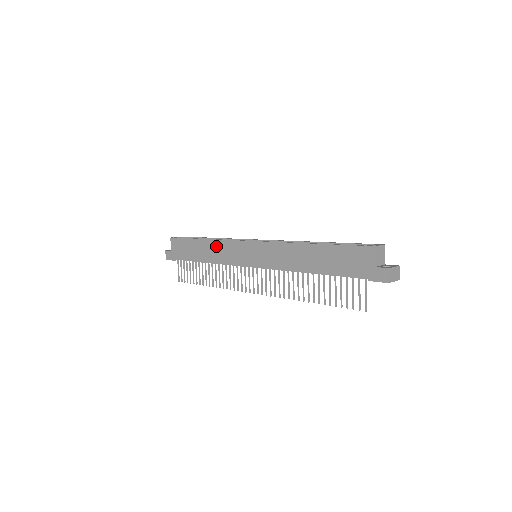
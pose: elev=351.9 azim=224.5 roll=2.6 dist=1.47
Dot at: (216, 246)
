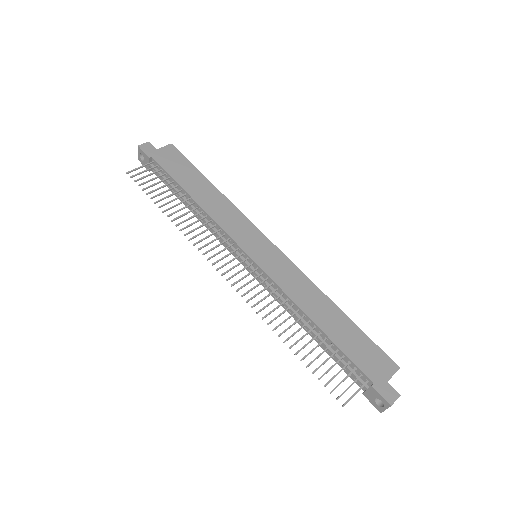
Dot at: (225, 205)
